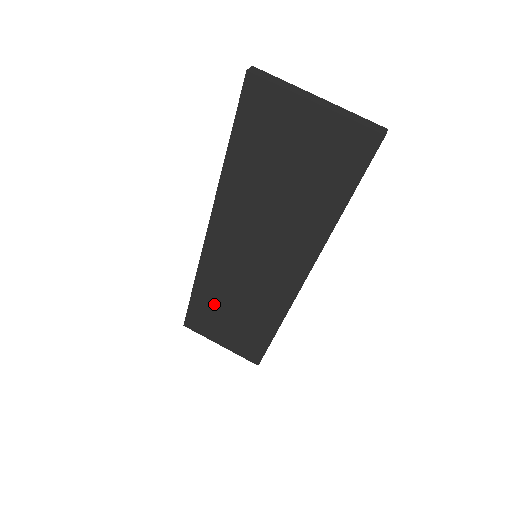
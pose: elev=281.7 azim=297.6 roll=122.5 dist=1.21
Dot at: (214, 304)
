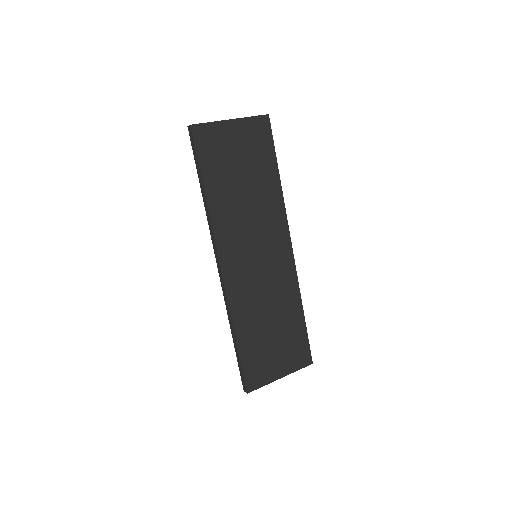
Dot at: (256, 334)
